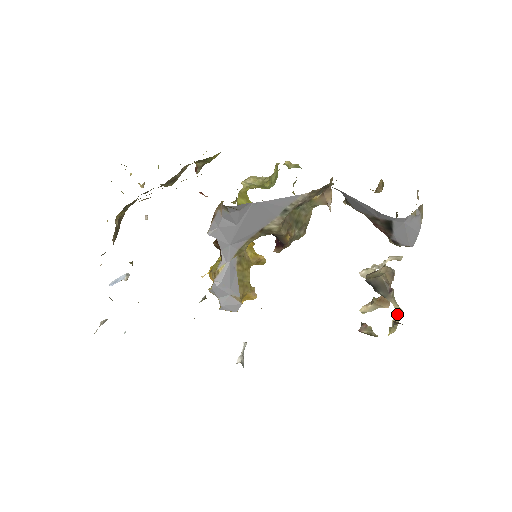
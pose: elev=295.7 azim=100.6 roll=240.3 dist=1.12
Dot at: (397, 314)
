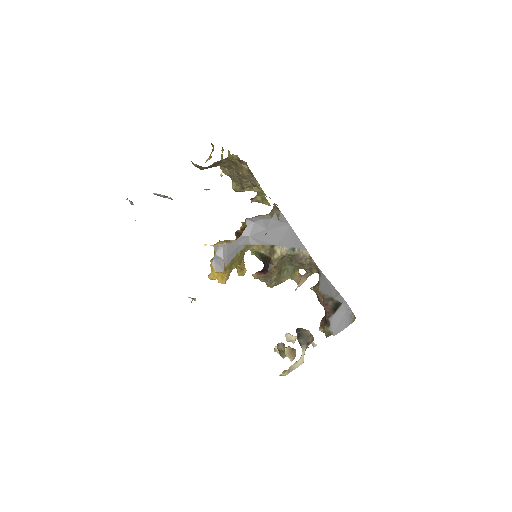
Dot at: (299, 362)
